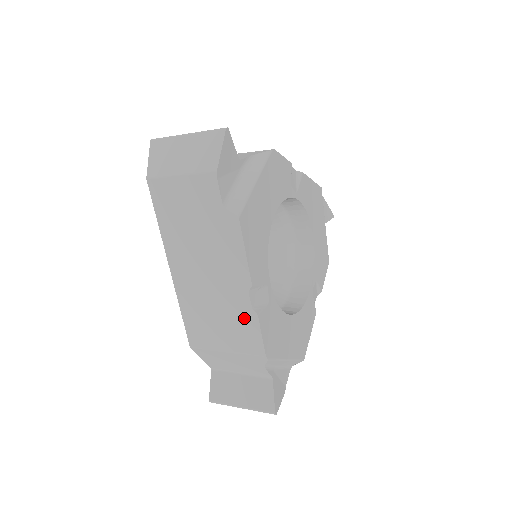
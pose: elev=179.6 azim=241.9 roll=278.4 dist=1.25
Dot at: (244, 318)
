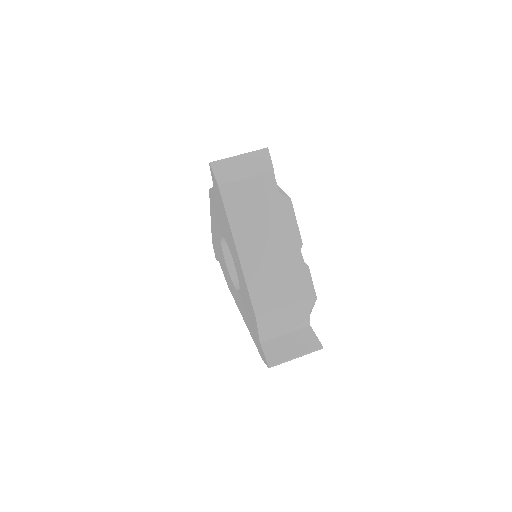
Dot at: occluded
